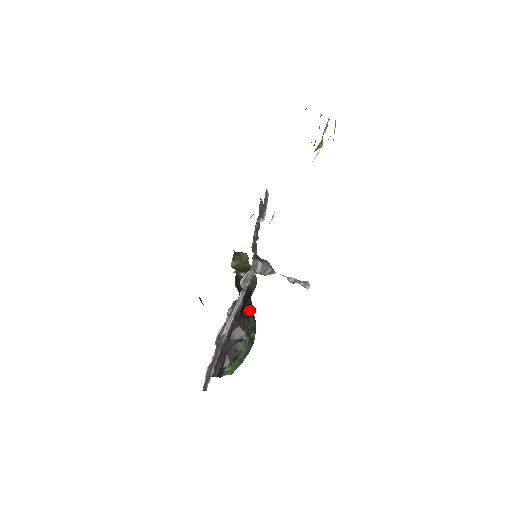
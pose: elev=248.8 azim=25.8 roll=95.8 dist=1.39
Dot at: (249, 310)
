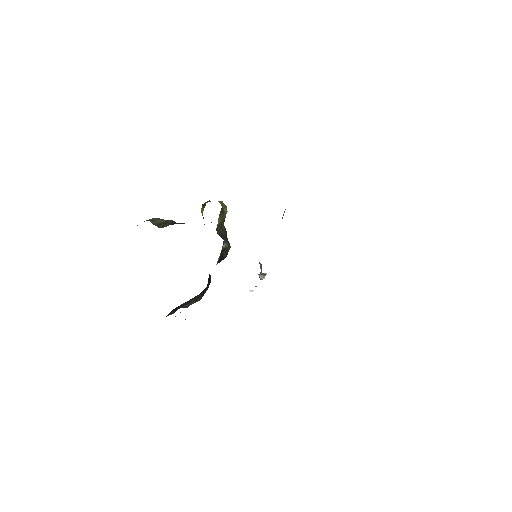
Dot at: occluded
